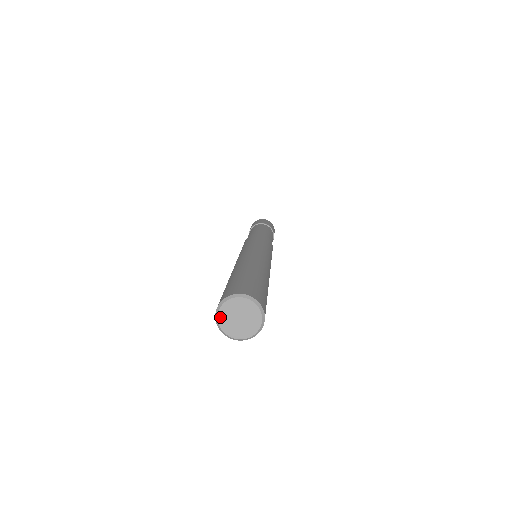
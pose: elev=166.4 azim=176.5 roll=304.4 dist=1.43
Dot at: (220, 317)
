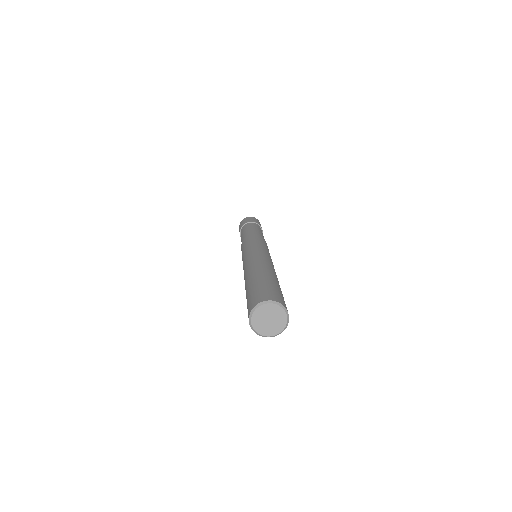
Dot at: (253, 319)
